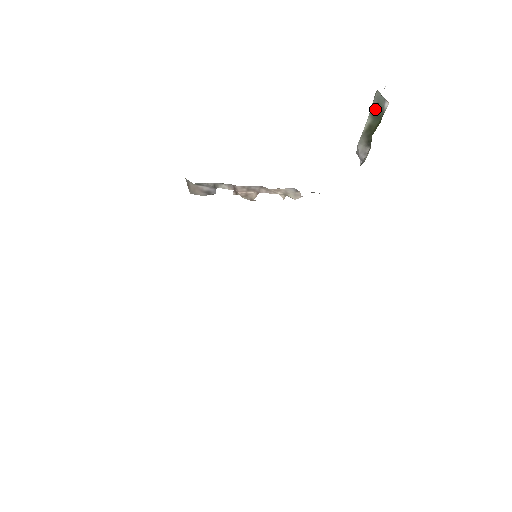
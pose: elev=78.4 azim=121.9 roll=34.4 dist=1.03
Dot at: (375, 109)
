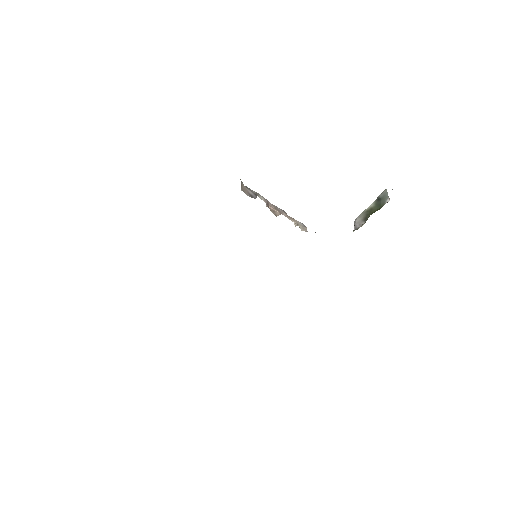
Dot at: (380, 200)
